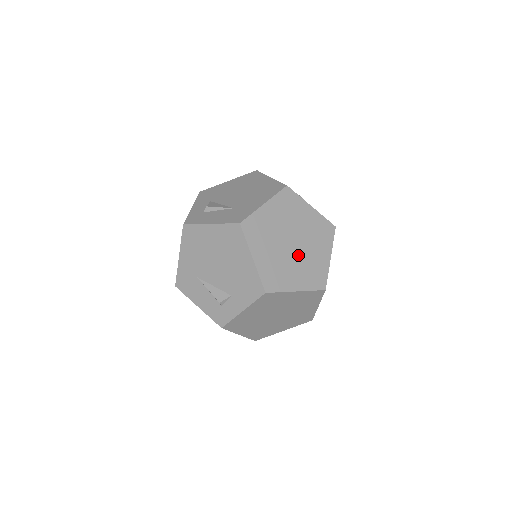
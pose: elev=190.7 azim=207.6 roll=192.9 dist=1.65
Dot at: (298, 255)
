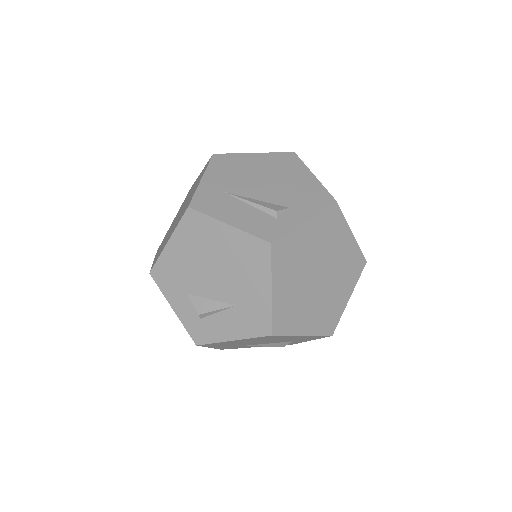
Dot at: (330, 276)
